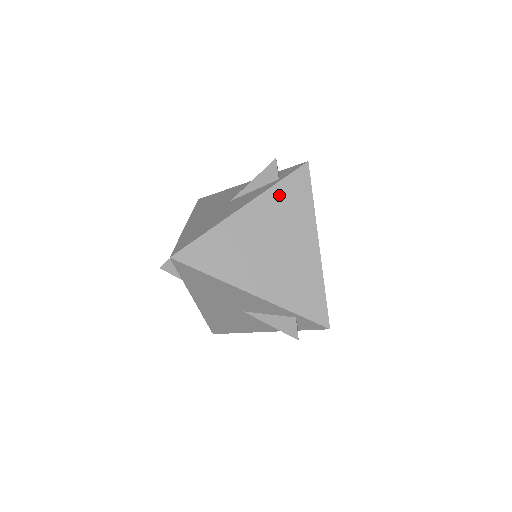
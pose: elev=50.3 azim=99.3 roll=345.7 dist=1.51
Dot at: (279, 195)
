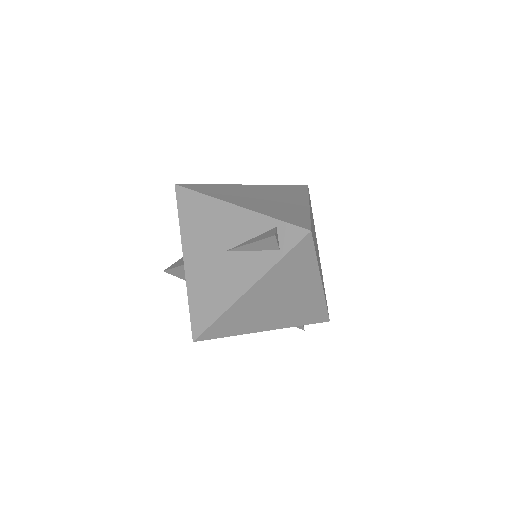
Dot at: (282, 268)
